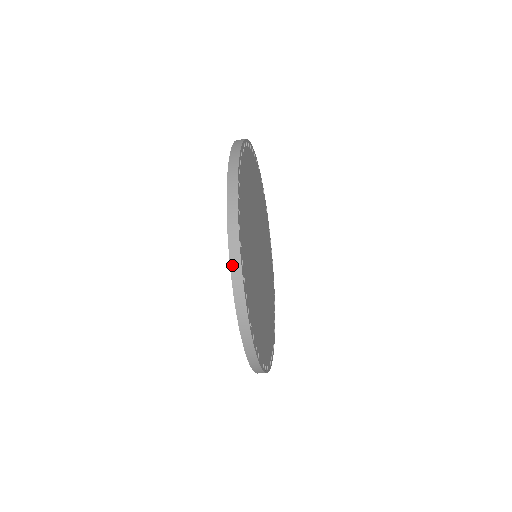
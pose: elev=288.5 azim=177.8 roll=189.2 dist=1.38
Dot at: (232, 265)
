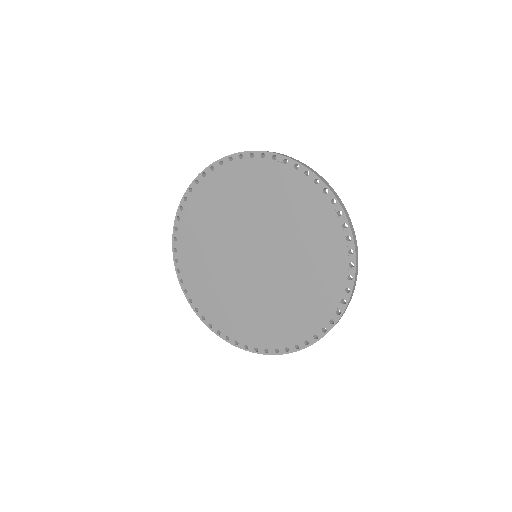
Dot at: (330, 188)
